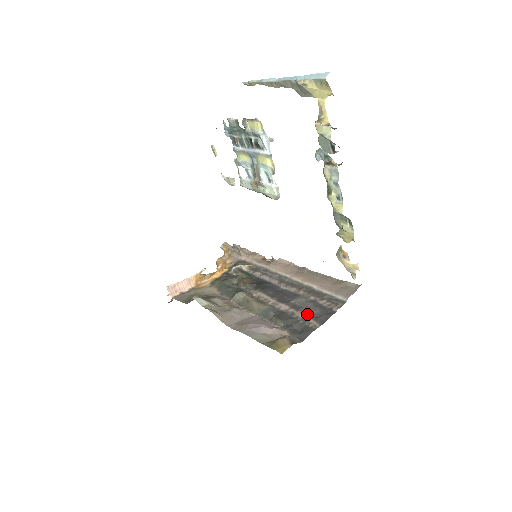
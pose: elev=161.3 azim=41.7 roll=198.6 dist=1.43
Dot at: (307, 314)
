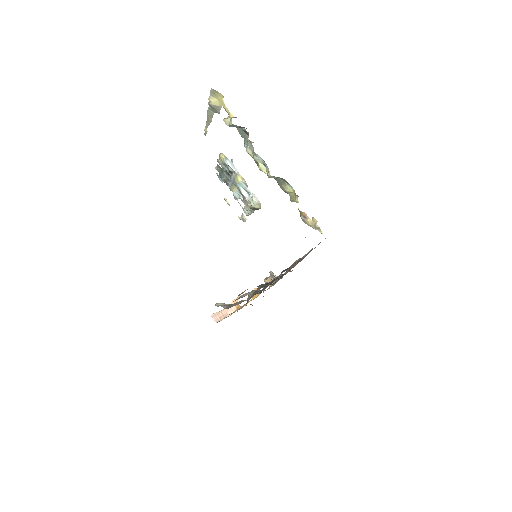
Dot at: (281, 273)
